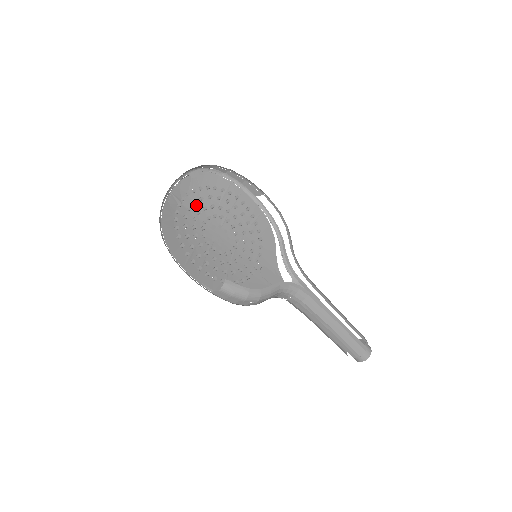
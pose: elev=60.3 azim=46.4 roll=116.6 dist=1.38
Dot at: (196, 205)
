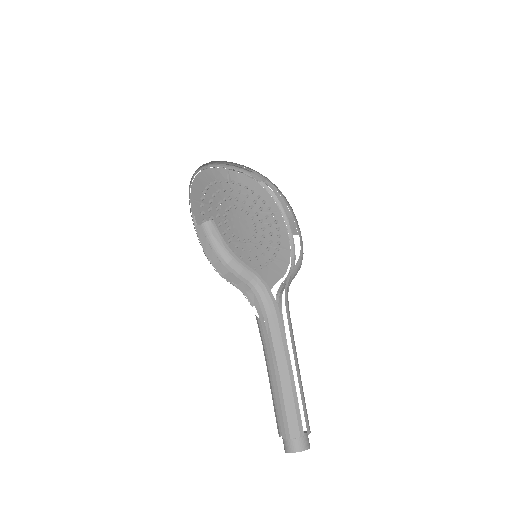
Dot at: (240, 195)
